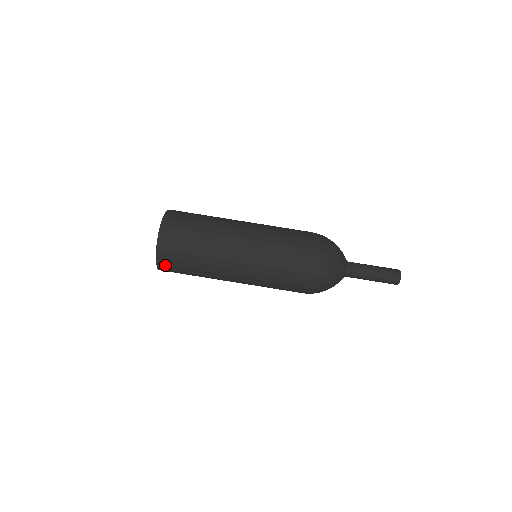
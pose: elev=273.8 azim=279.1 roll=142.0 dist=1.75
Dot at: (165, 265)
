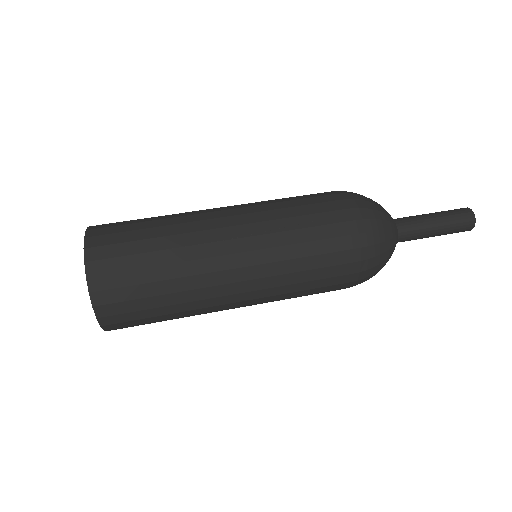
Dot at: (116, 324)
